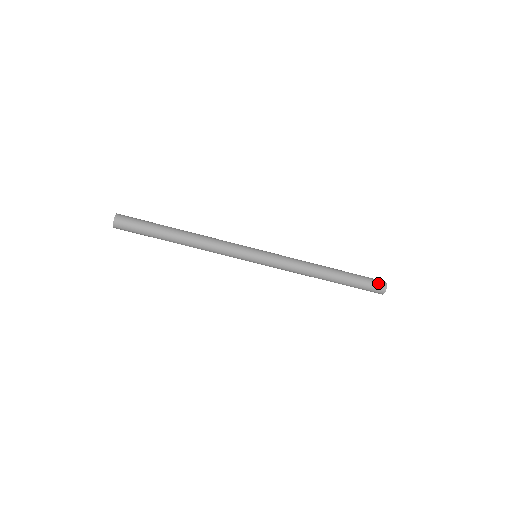
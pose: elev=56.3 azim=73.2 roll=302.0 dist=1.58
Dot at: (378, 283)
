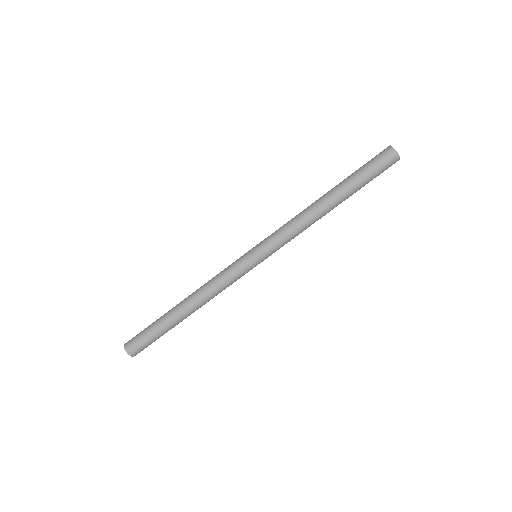
Dot at: (384, 157)
